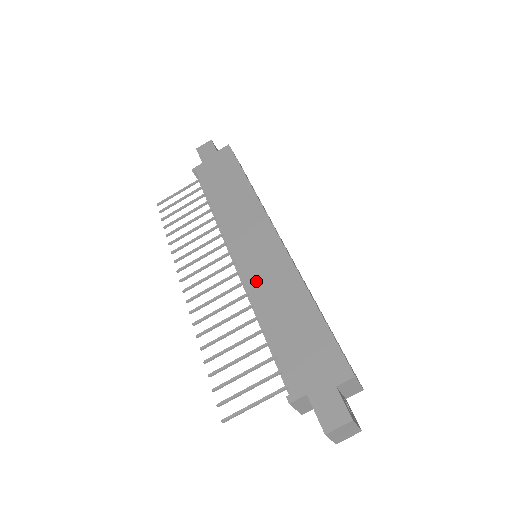
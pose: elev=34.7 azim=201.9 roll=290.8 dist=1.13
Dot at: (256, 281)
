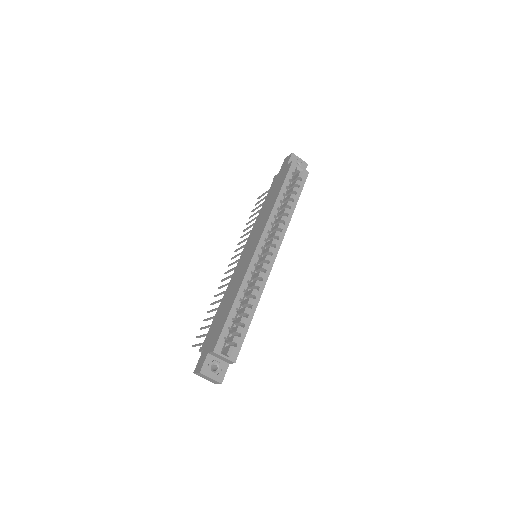
Dot at: (235, 275)
